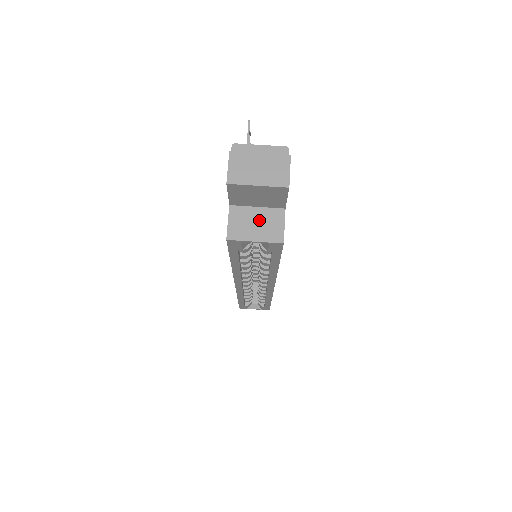
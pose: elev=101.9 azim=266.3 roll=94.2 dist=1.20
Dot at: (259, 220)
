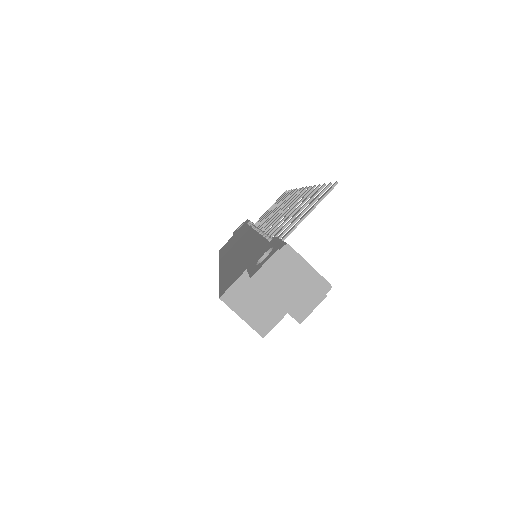
Dot at: (260, 303)
